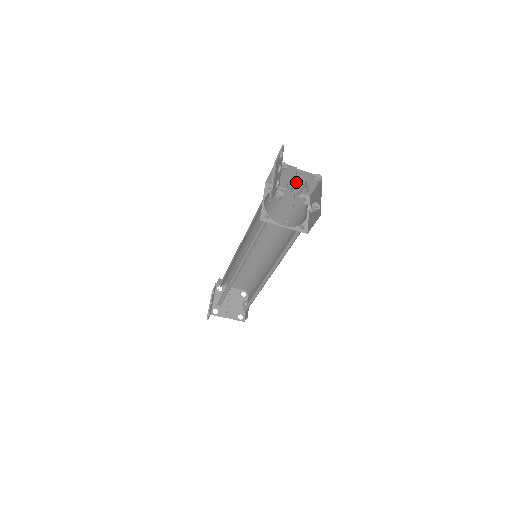
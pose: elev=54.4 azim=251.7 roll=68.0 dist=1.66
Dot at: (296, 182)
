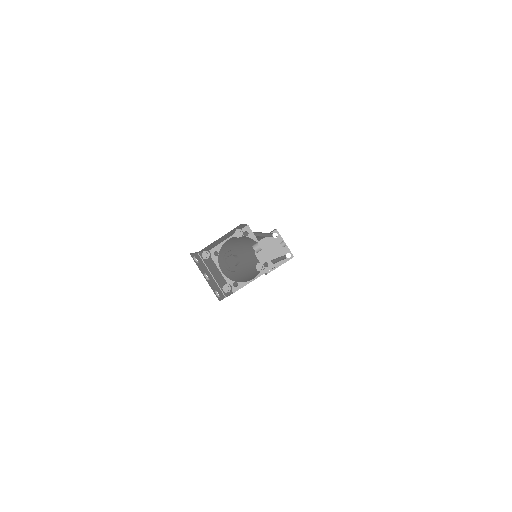
Dot at: (228, 266)
